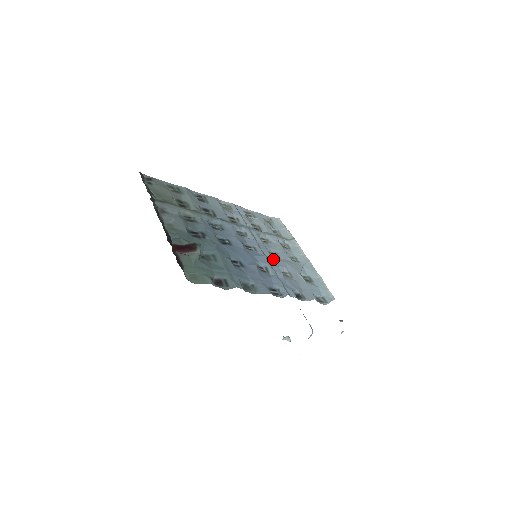
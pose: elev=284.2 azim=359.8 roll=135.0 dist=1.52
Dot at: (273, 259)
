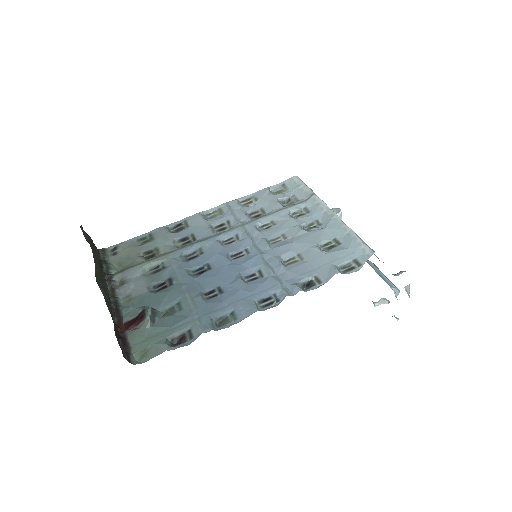
Dot at: (273, 250)
